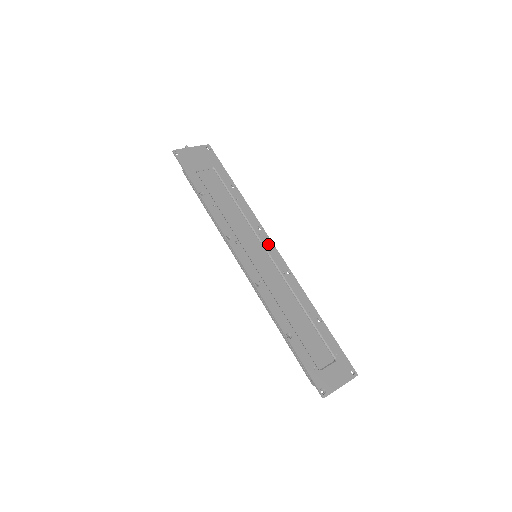
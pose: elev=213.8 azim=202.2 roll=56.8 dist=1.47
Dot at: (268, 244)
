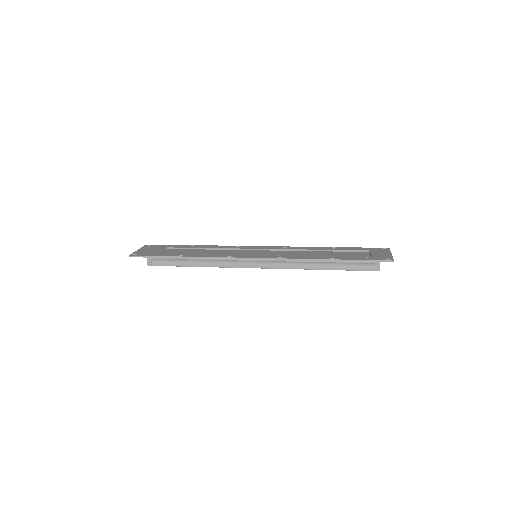
Dot at: (254, 247)
